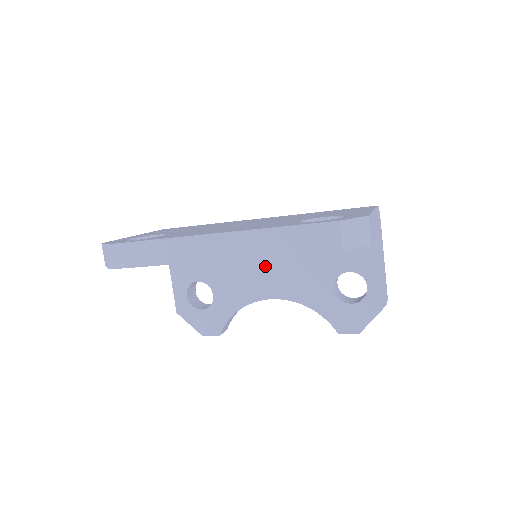
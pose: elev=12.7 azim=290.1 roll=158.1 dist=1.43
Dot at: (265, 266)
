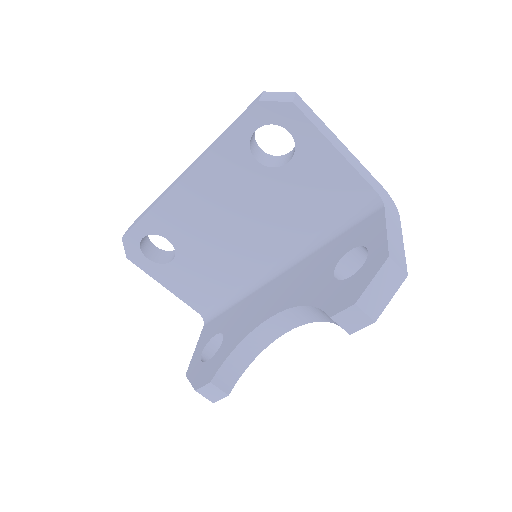
Dot at: (275, 289)
